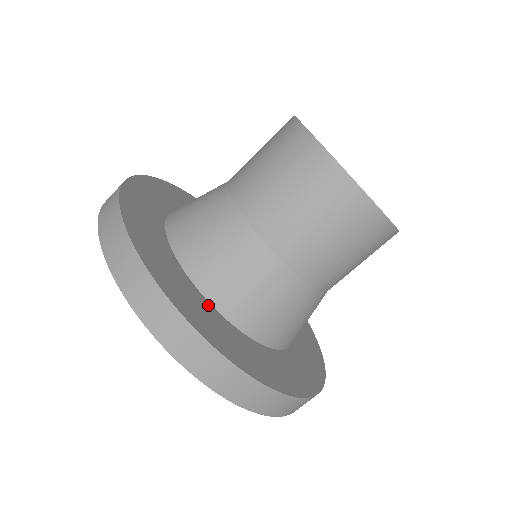
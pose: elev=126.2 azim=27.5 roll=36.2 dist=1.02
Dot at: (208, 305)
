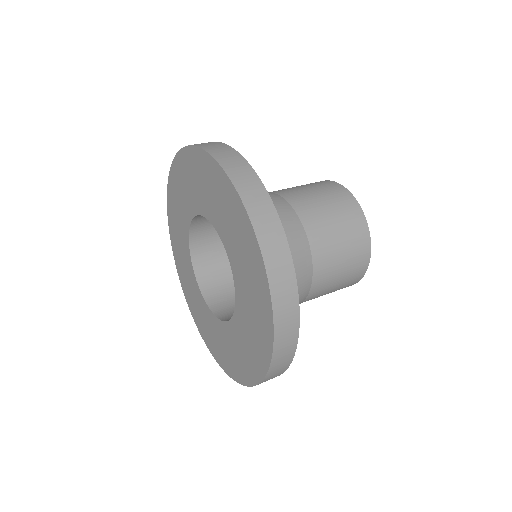
Dot at: occluded
